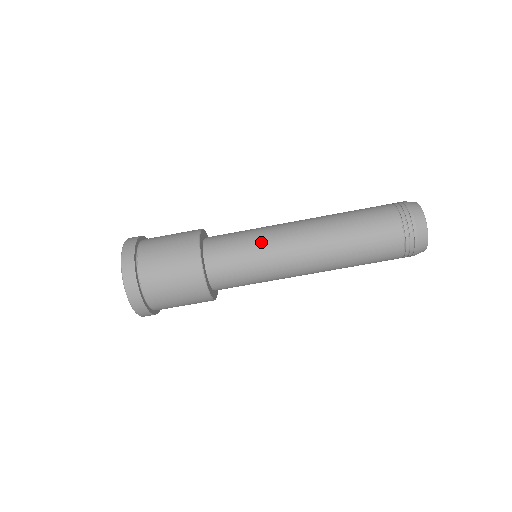
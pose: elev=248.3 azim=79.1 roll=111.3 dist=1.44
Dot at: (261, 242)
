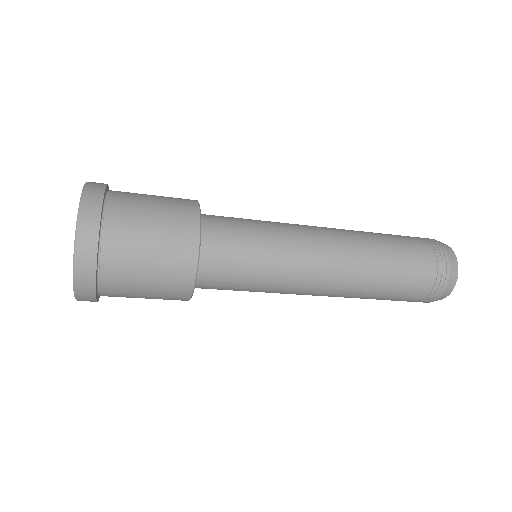
Dot at: (272, 285)
